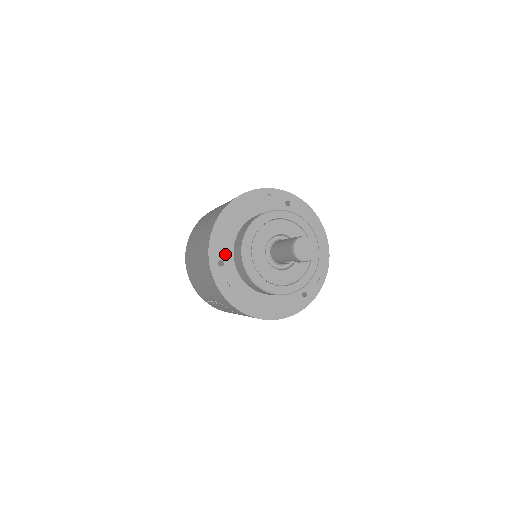
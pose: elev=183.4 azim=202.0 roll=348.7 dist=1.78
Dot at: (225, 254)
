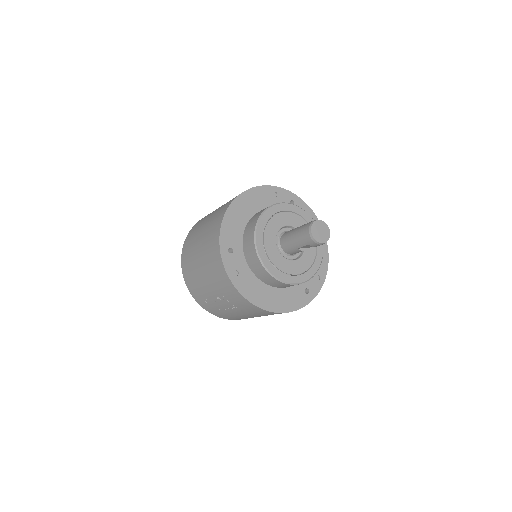
Dot at: (235, 242)
